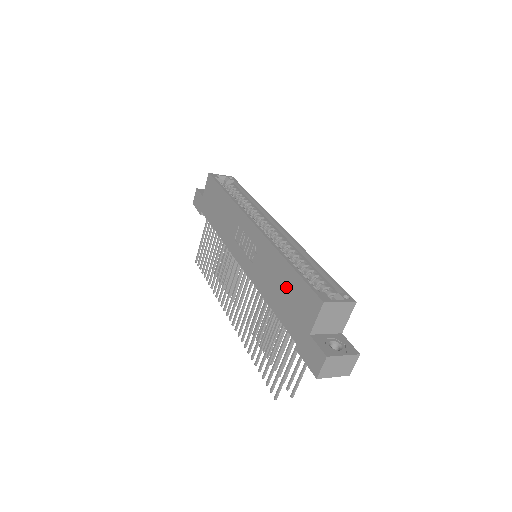
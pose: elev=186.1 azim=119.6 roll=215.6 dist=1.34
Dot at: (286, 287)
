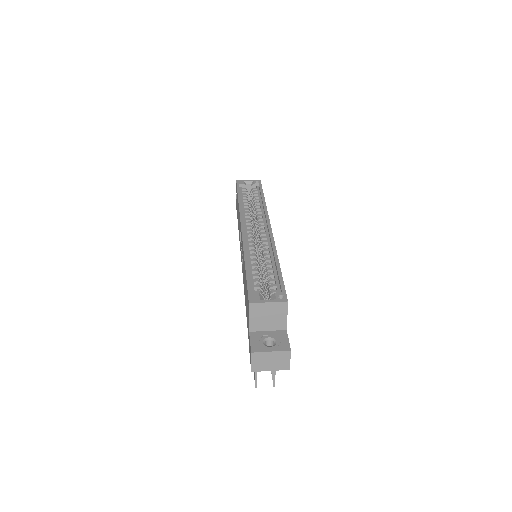
Dot at: occluded
